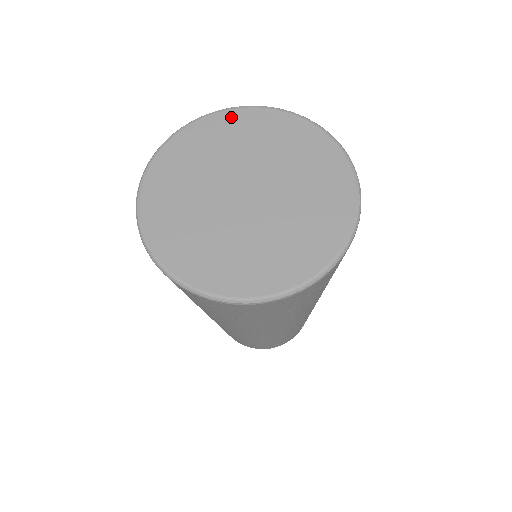
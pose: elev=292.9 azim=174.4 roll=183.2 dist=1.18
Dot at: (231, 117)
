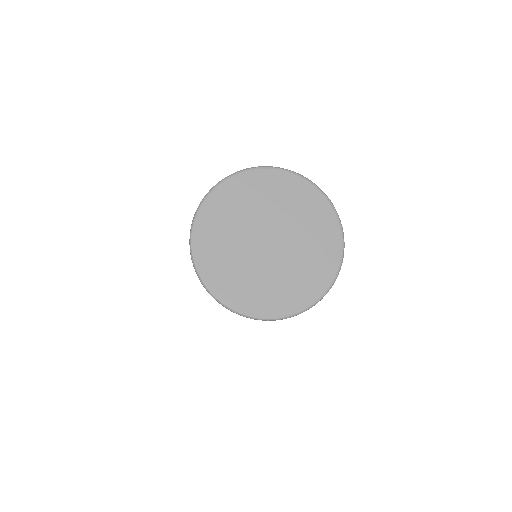
Dot at: (224, 191)
